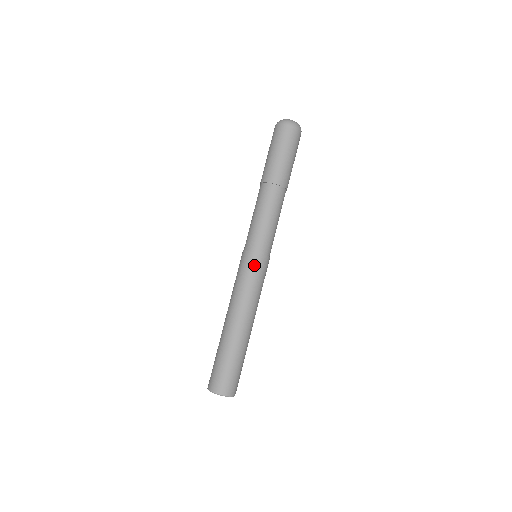
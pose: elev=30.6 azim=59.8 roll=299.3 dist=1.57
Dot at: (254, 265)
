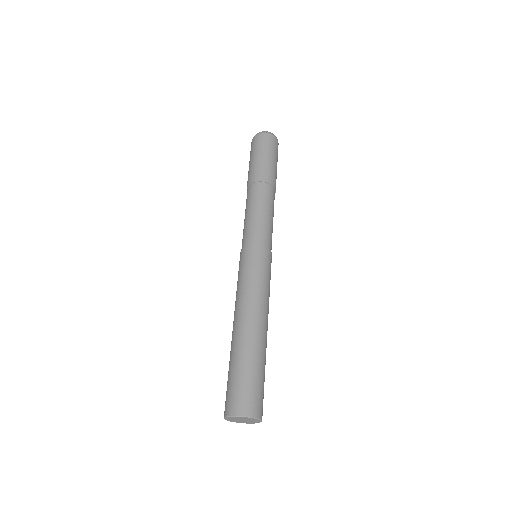
Dot at: (244, 259)
